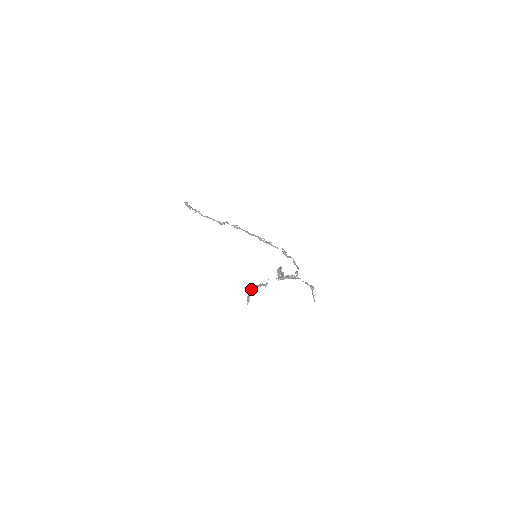
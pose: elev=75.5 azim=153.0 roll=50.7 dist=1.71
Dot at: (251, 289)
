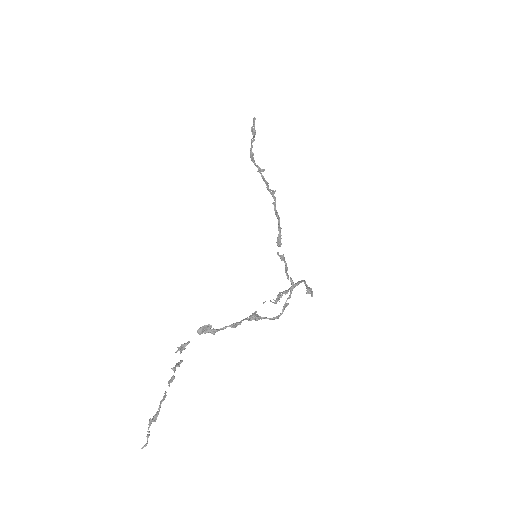
Dot at: (301, 281)
